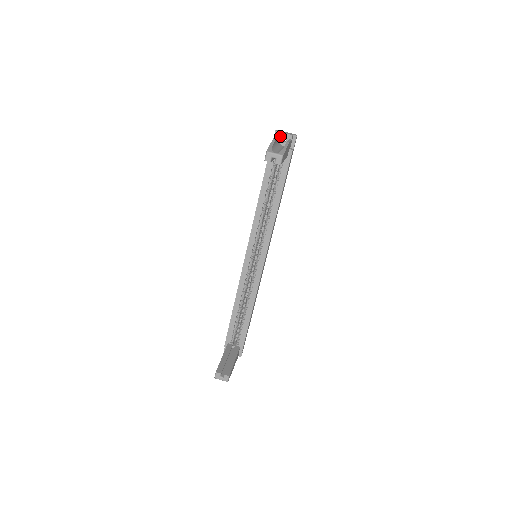
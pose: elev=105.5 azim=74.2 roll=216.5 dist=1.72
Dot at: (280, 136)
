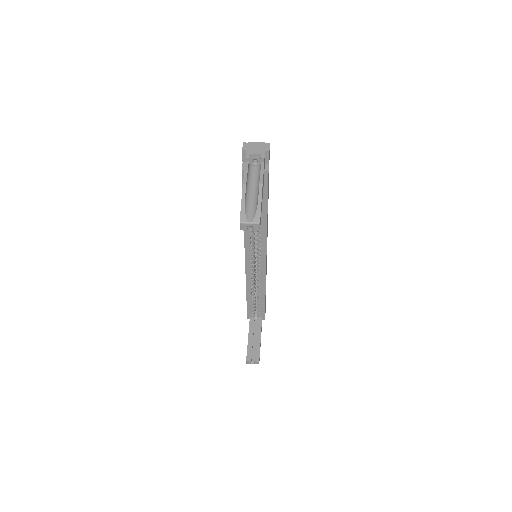
Dot at: (249, 157)
